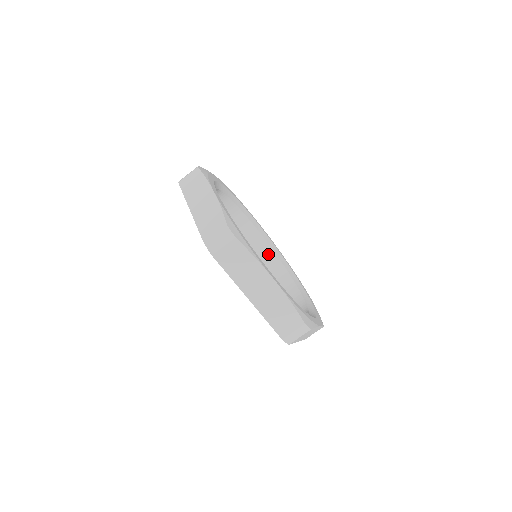
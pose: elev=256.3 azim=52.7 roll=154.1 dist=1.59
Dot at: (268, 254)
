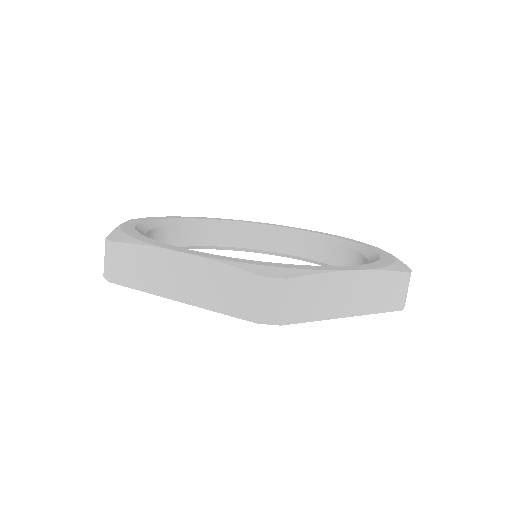
Dot at: (235, 235)
